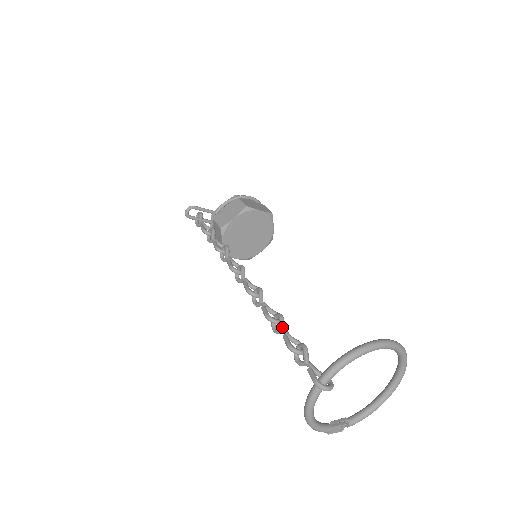
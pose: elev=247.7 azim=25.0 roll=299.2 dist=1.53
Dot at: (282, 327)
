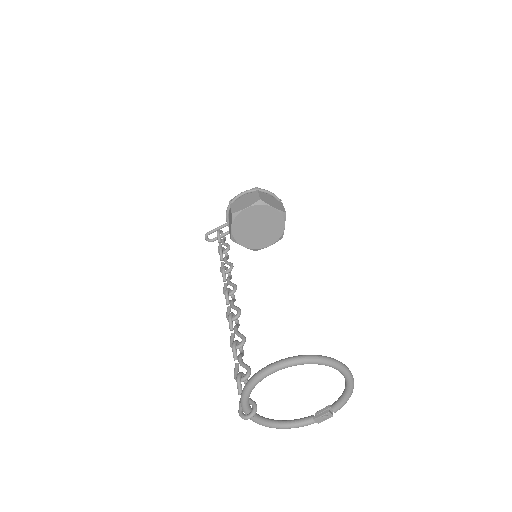
Dot at: (233, 356)
